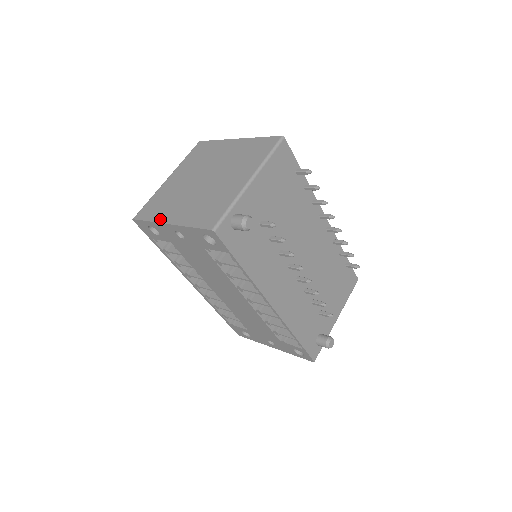
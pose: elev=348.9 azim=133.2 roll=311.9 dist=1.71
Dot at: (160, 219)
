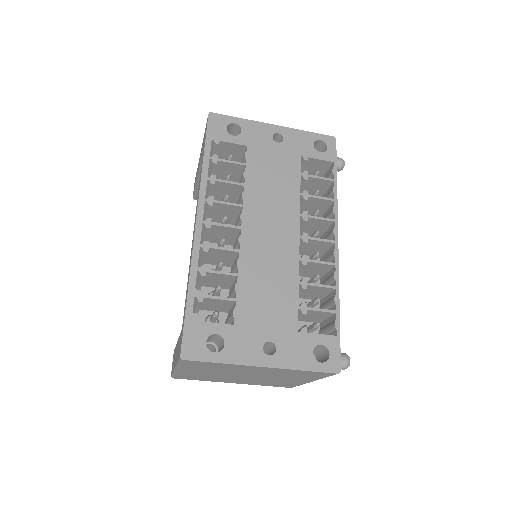
Dot at: (256, 124)
